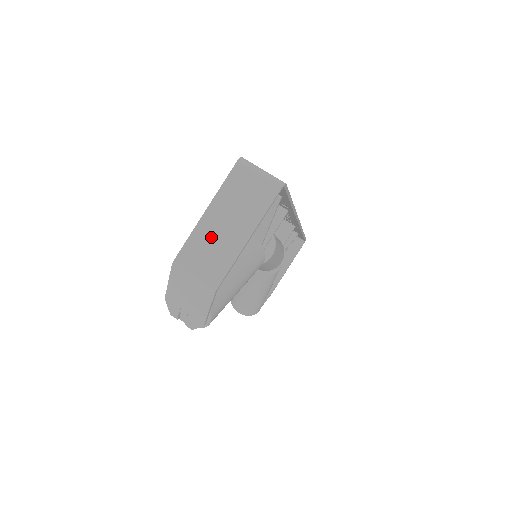
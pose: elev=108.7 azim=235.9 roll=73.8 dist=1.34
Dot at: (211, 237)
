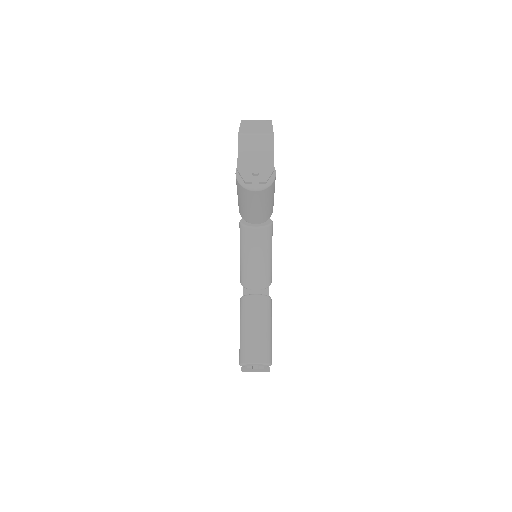
Dot at: (252, 128)
